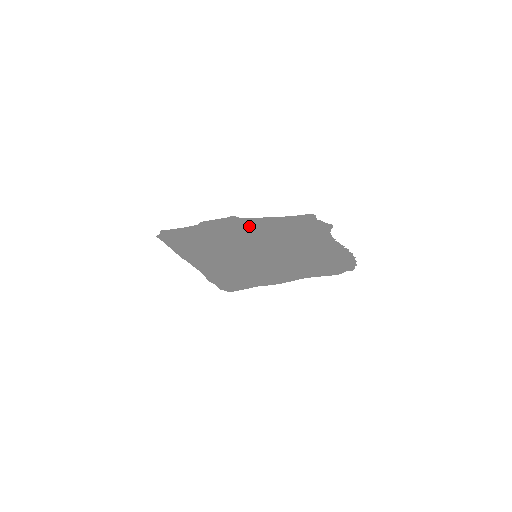
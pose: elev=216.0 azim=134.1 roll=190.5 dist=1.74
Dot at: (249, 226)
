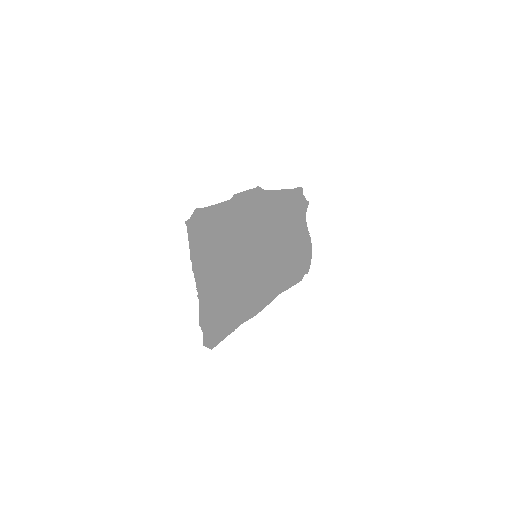
Dot at: (264, 203)
